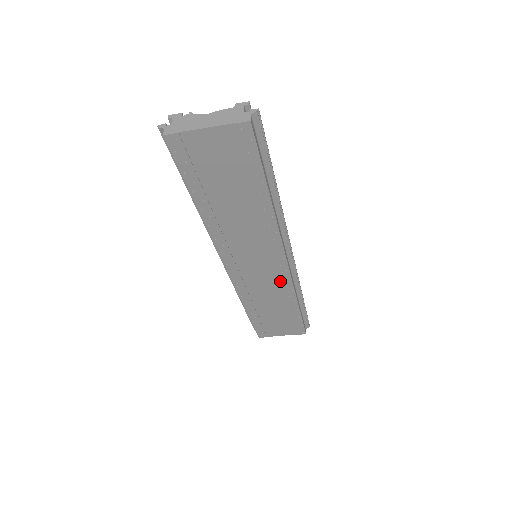
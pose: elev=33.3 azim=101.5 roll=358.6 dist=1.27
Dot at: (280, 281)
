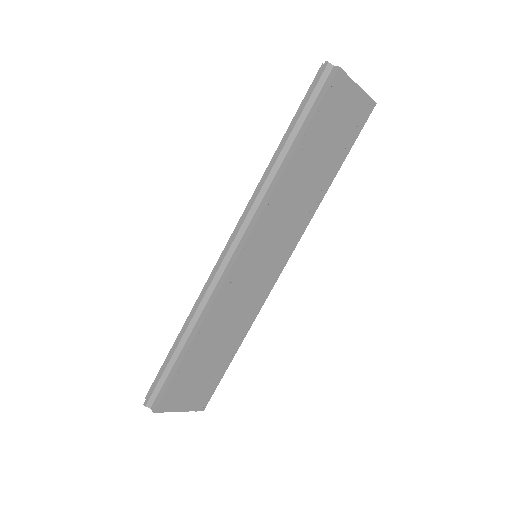
Dot at: (257, 298)
